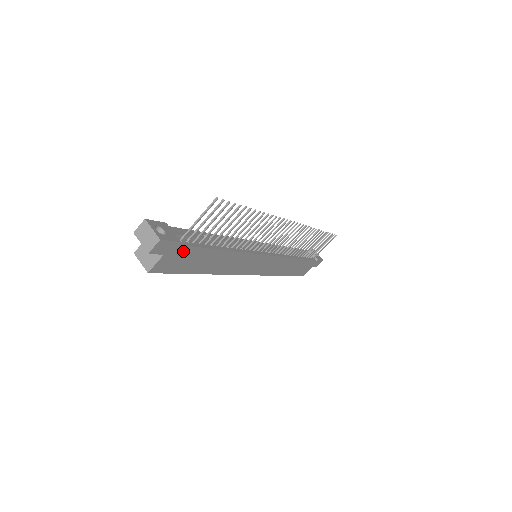
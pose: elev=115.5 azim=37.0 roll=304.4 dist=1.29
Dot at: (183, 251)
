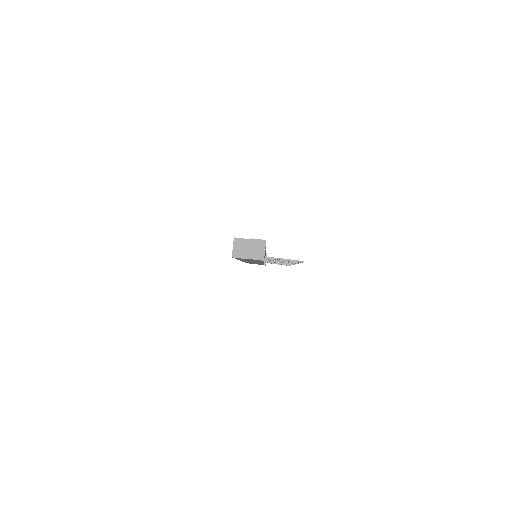
Dot at: occluded
